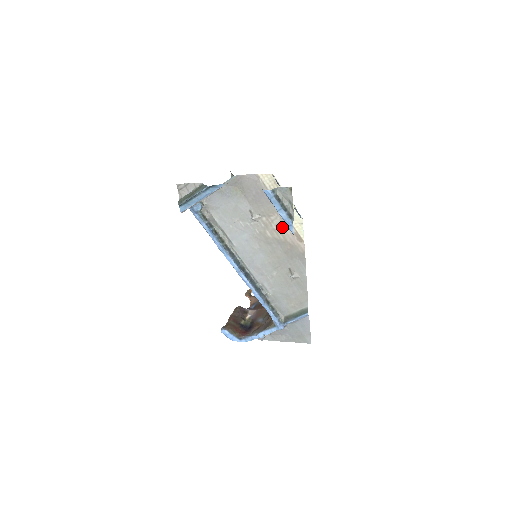
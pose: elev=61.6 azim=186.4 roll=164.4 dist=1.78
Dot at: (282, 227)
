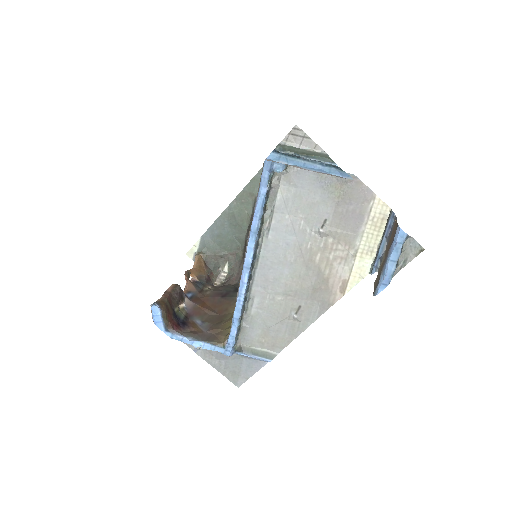
Dot at: (339, 263)
